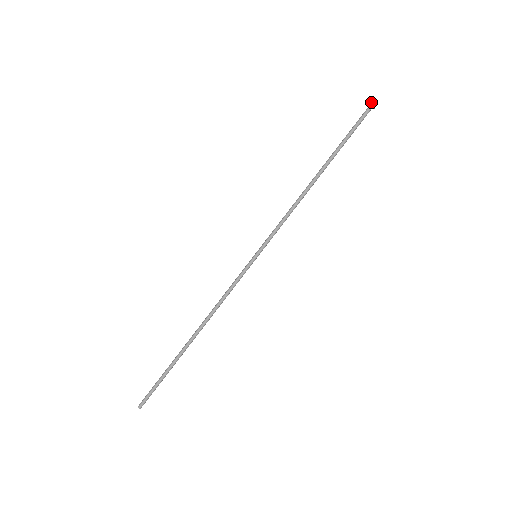
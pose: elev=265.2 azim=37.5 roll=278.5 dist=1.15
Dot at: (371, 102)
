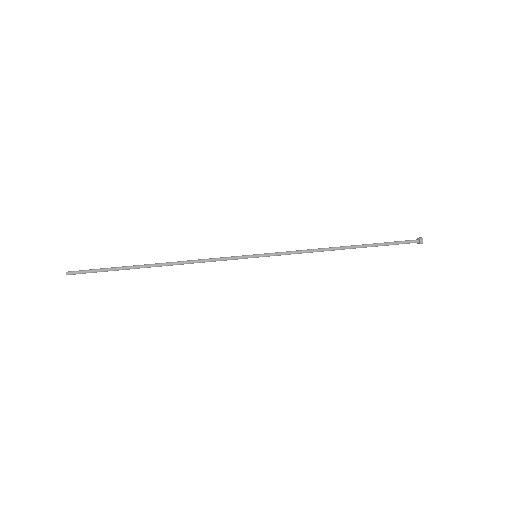
Dot at: (419, 237)
